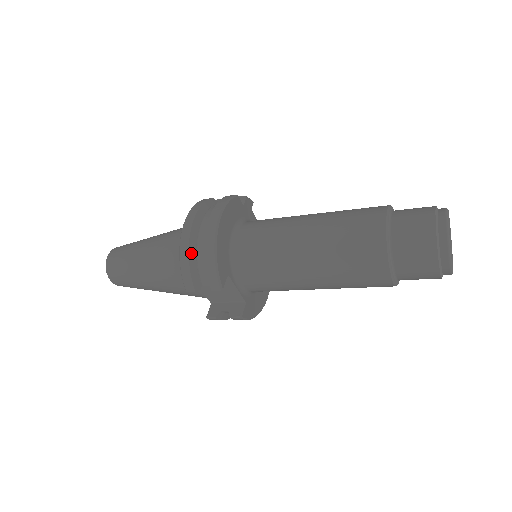
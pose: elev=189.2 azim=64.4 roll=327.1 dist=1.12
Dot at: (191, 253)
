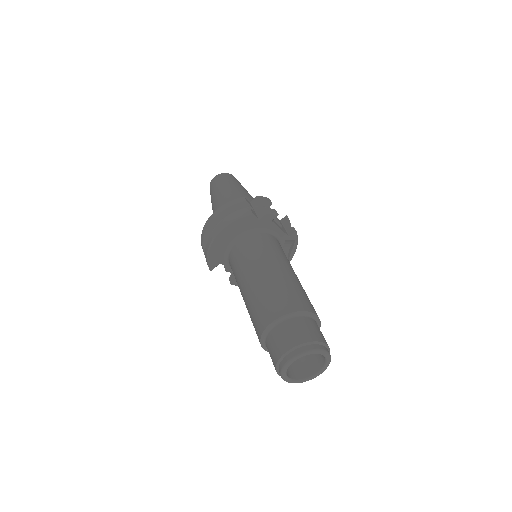
Dot at: (205, 238)
